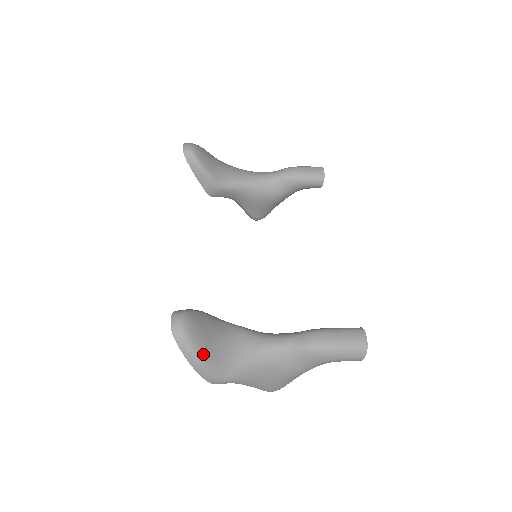
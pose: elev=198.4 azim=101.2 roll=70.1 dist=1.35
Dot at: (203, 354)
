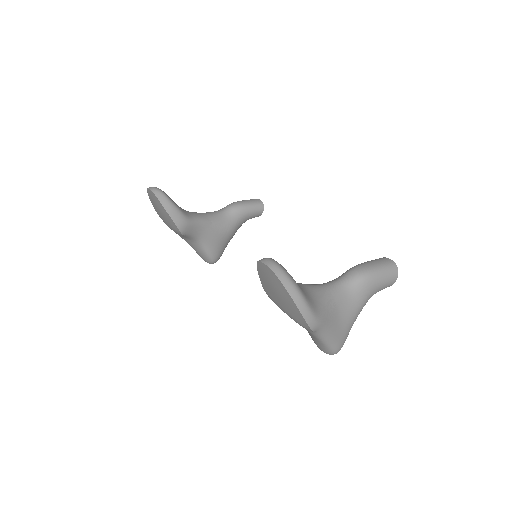
Dot at: (300, 289)
